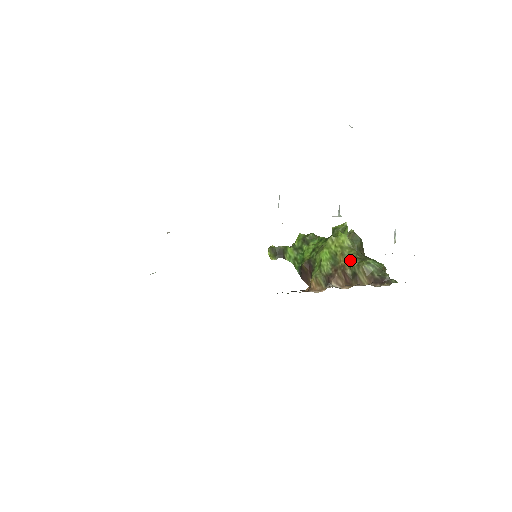
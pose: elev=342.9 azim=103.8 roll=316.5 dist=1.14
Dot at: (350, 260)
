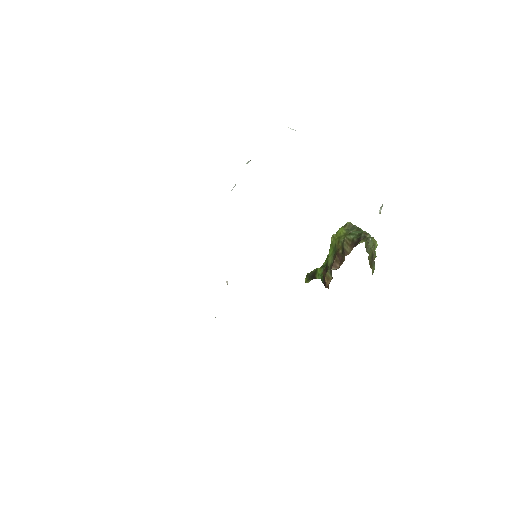
Dot at: occluded
